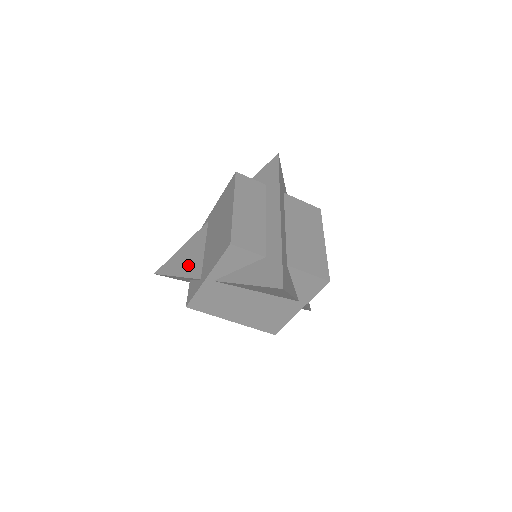
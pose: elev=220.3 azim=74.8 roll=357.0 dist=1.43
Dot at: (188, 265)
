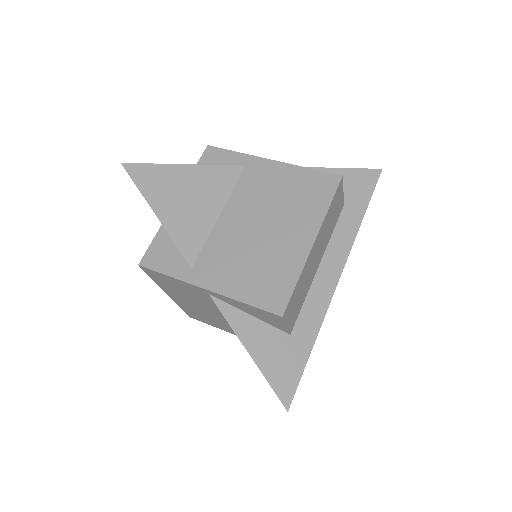
Dot at: (183, 216)
